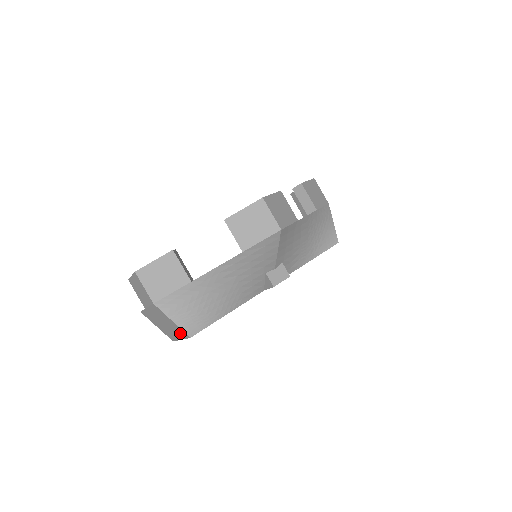
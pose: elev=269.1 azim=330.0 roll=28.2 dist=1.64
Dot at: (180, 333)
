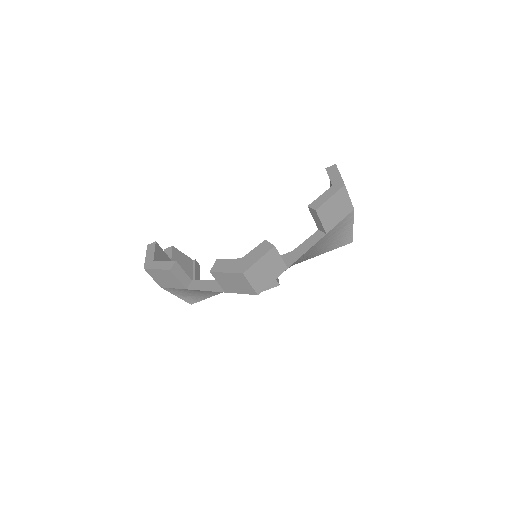
Dot at: occluded
